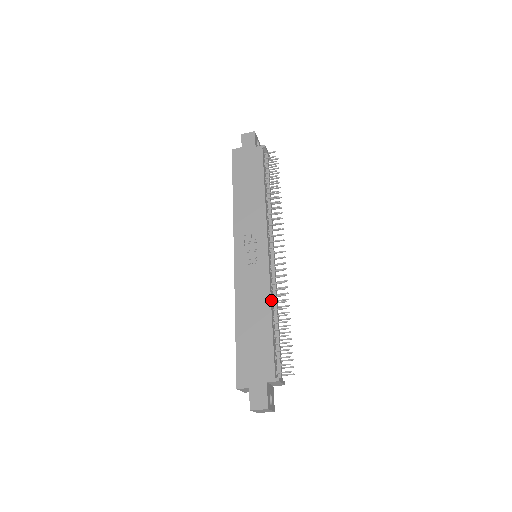
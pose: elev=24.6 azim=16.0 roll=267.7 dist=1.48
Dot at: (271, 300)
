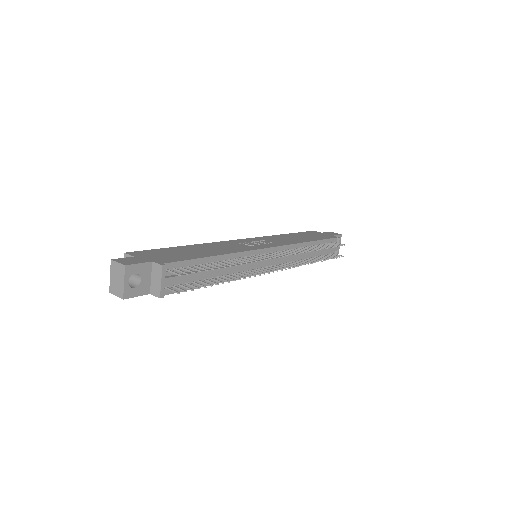
Dot at: (232, 255)
